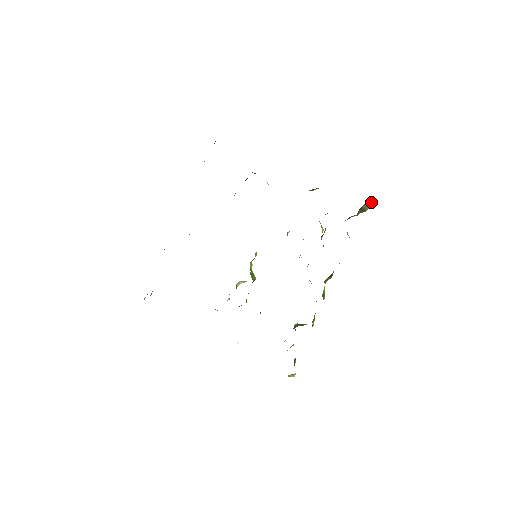
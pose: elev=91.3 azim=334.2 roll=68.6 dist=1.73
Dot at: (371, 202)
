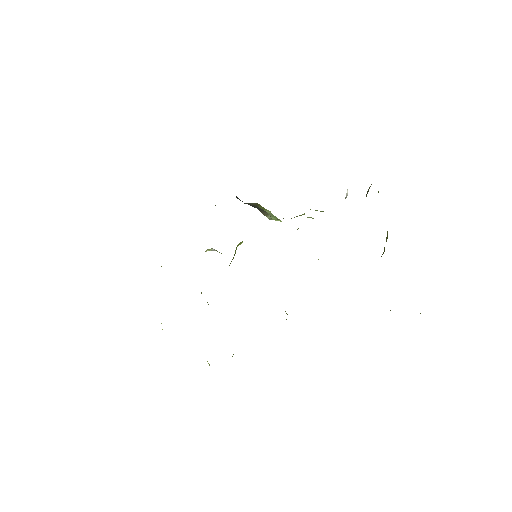
Dot at: occluded
